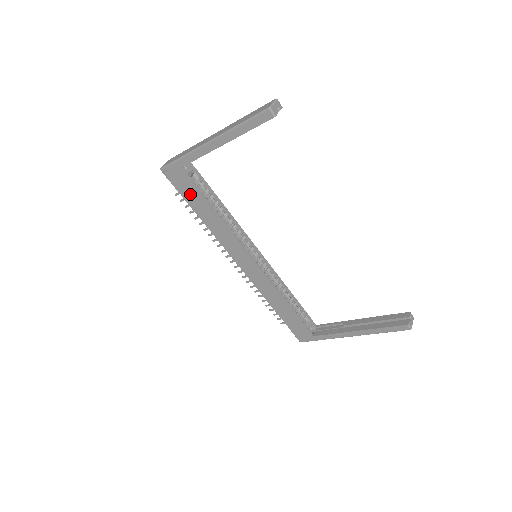
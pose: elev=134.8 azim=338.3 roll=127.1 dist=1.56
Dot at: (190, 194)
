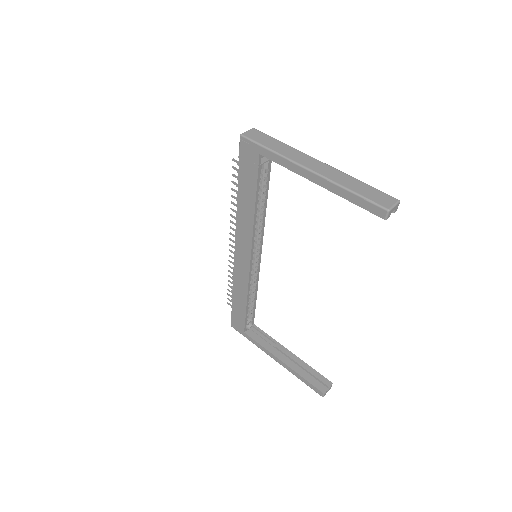
Dot at: (248, 176)
